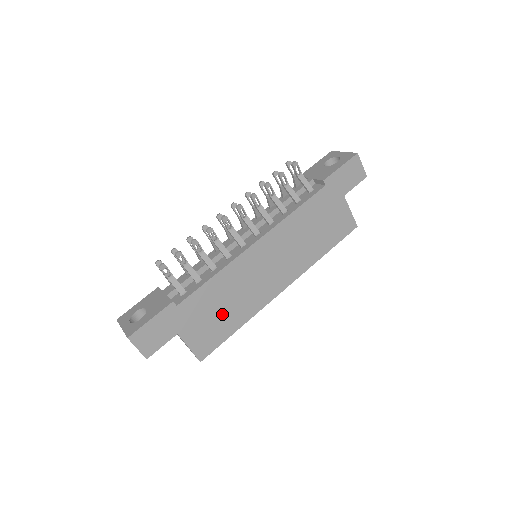
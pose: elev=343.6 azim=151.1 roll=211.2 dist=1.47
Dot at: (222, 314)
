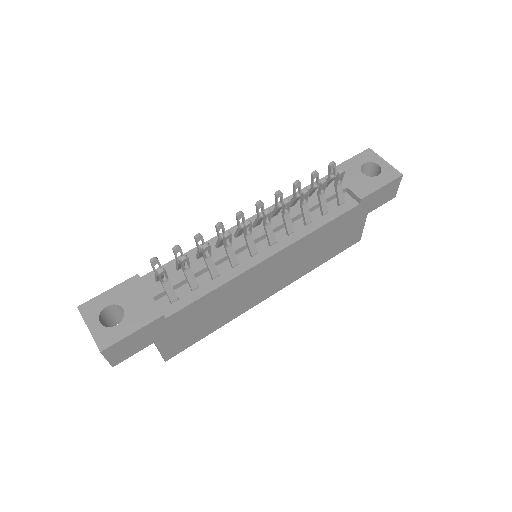
Dot at: (206, 321)
